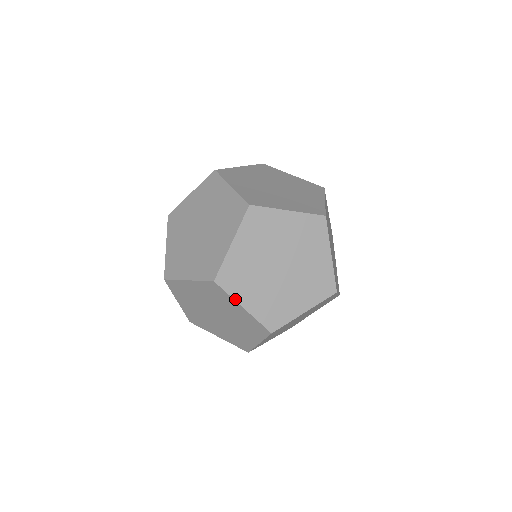
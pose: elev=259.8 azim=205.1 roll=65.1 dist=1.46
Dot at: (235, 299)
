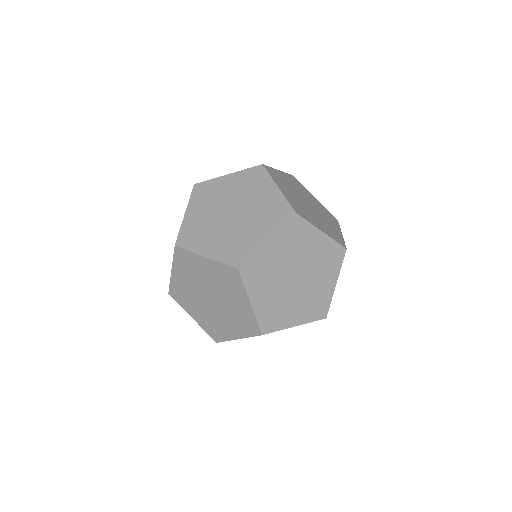
Dot at: (196, 252)
